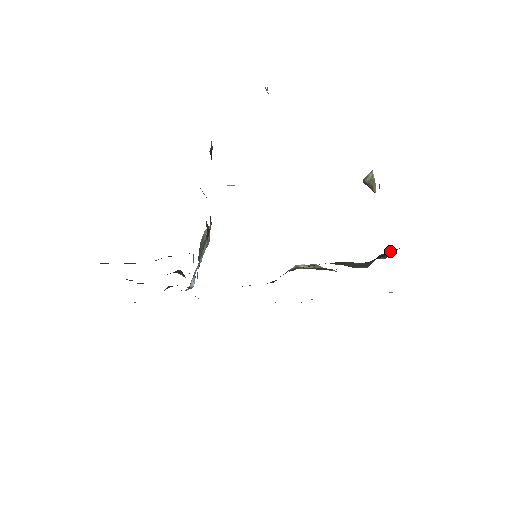
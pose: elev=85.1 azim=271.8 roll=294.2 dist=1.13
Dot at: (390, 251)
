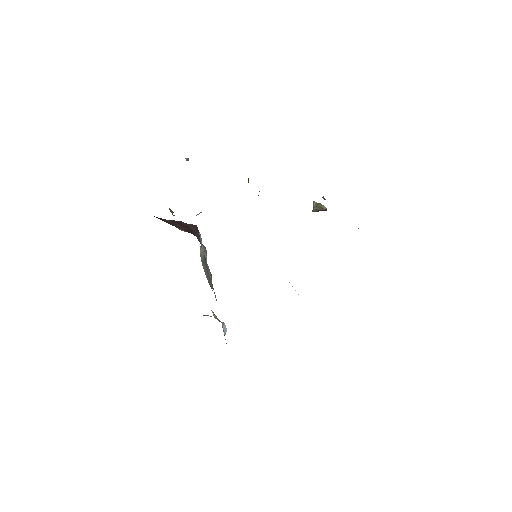
Dot at: occluded
